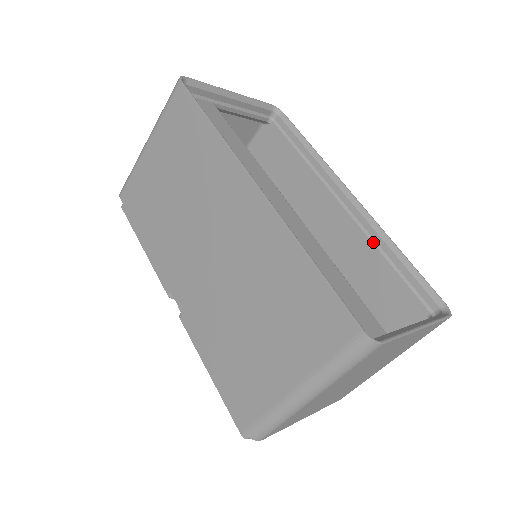
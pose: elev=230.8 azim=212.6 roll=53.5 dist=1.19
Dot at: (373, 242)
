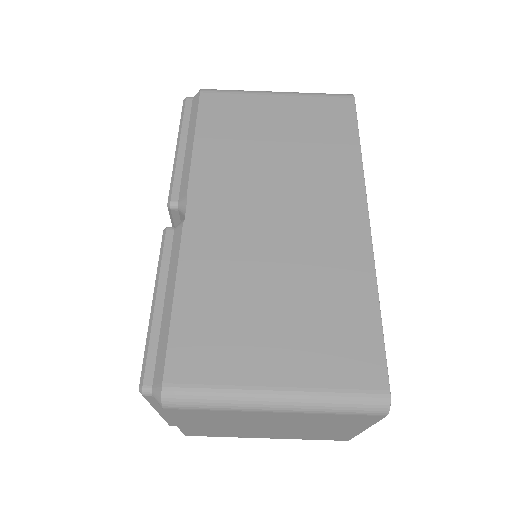
Dot at: occluded
